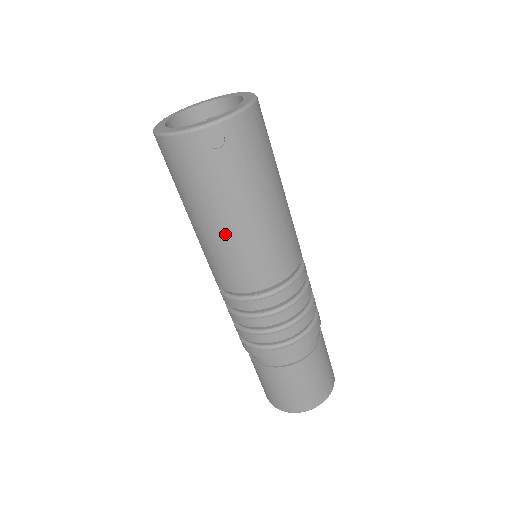
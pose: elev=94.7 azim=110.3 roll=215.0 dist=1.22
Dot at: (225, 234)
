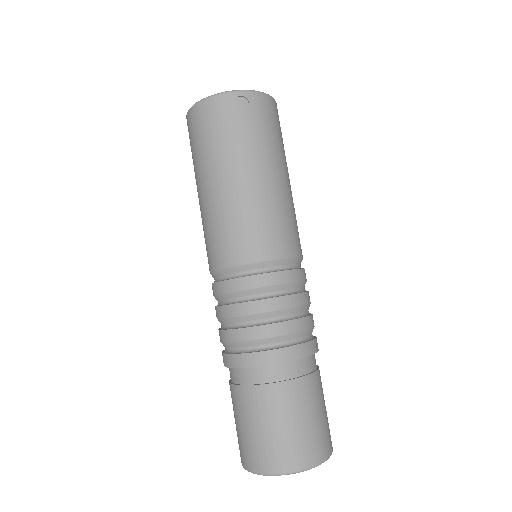
Dot at: (234, 192)
